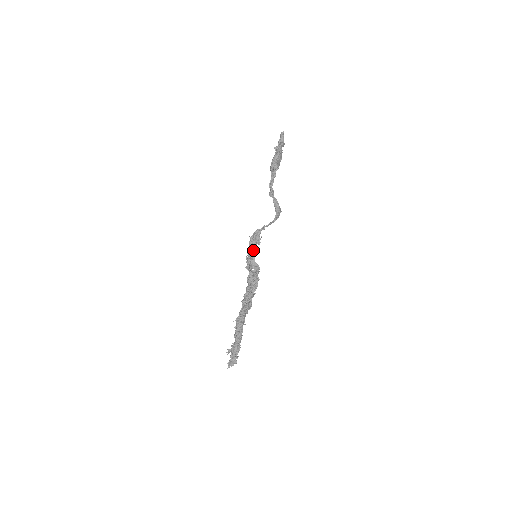
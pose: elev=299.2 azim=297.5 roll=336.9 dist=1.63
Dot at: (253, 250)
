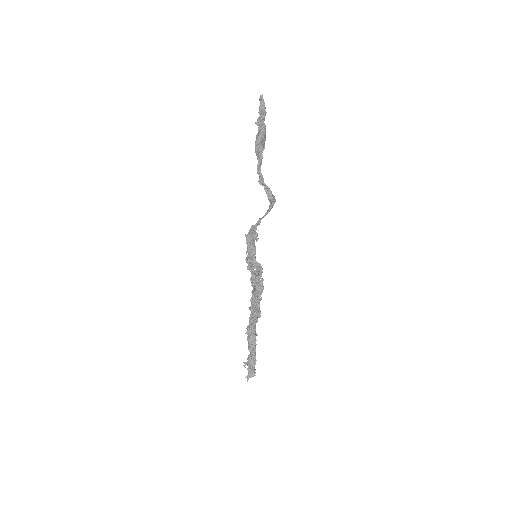
Dot at: (252, 249)
